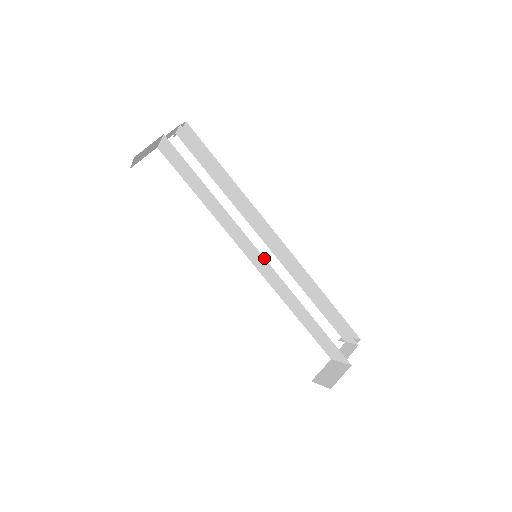
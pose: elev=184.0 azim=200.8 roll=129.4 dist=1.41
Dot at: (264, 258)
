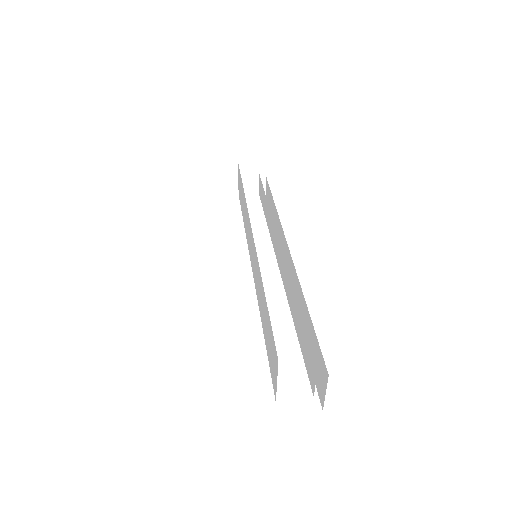
Dot at: (252, 233)
